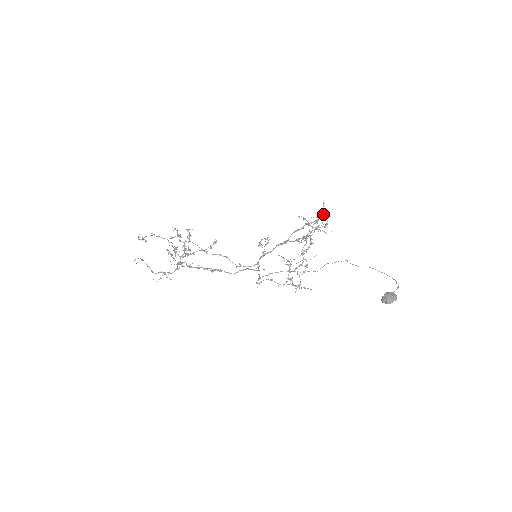
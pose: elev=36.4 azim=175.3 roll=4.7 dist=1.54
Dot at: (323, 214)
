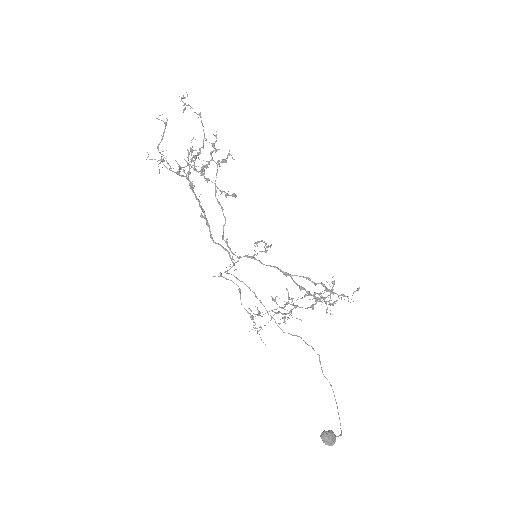
Dot at: (346, 296)
